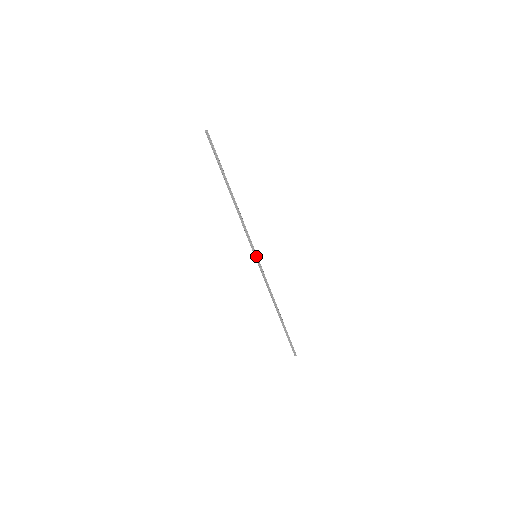
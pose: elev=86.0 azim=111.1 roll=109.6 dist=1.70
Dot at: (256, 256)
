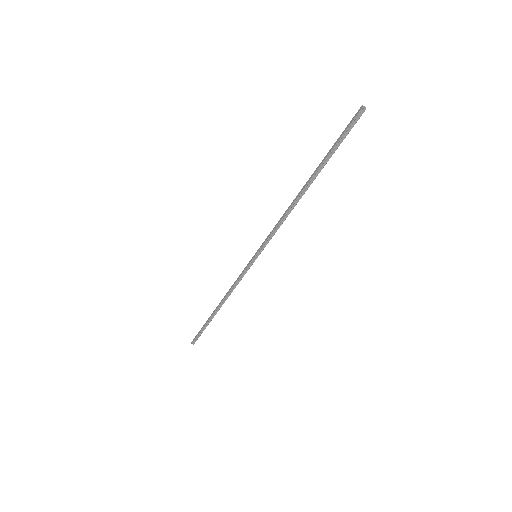
Dot at: (256, 257)
